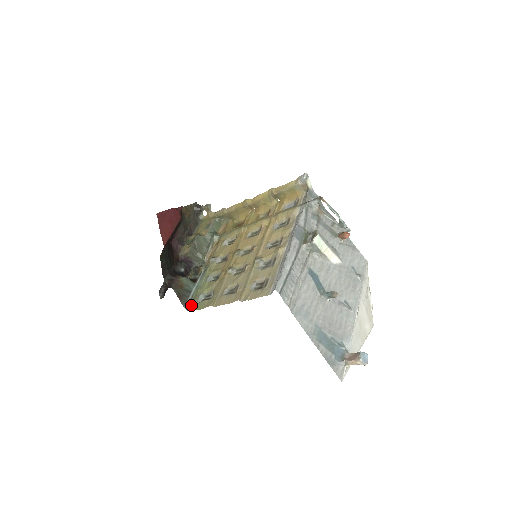
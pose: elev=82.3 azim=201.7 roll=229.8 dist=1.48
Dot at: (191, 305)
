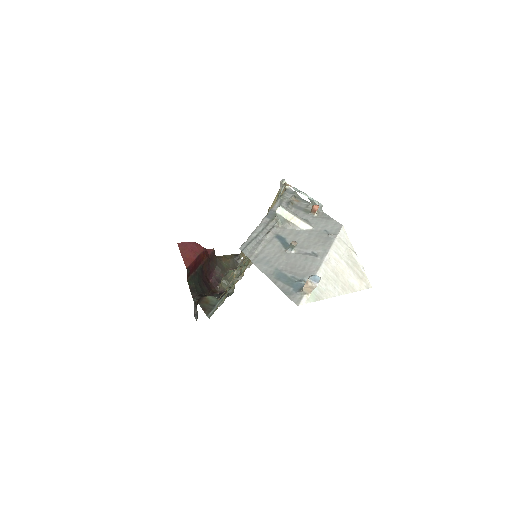
Dot at: (213, 313)
